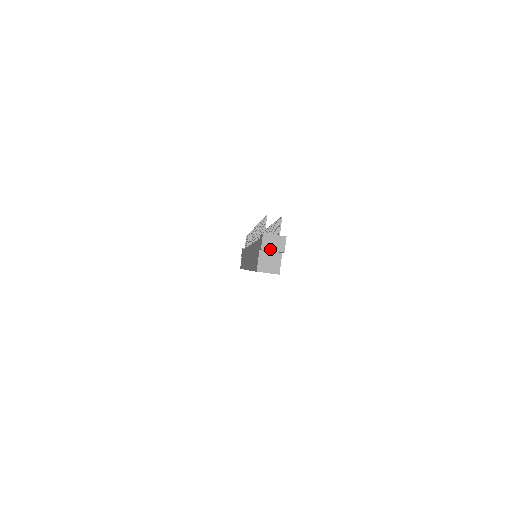
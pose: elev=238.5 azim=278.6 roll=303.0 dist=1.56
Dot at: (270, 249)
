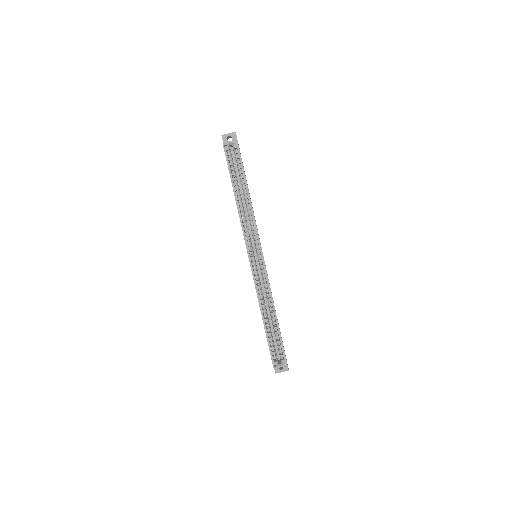
Dot at: (227, 134)
